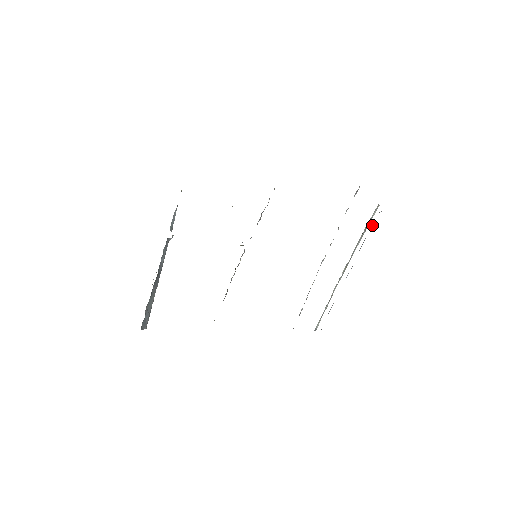
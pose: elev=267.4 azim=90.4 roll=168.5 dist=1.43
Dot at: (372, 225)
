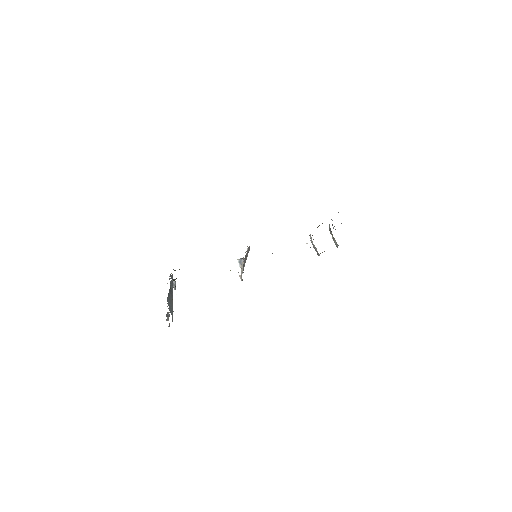
Dot at: (332, 225)
